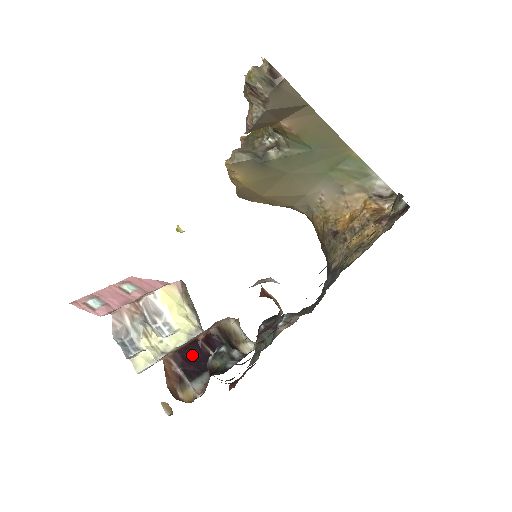
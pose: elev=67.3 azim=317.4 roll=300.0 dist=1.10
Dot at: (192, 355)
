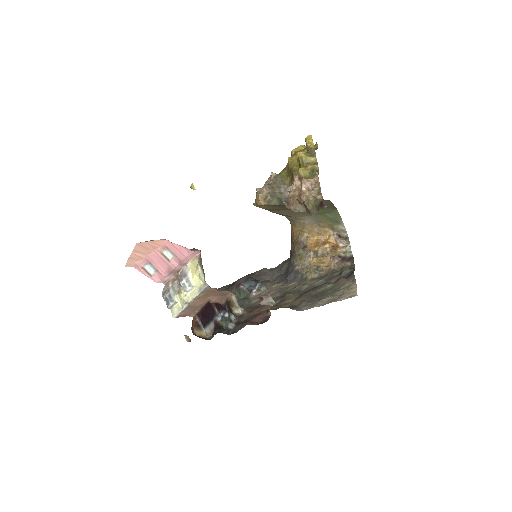
Dot at: (206, 311)
